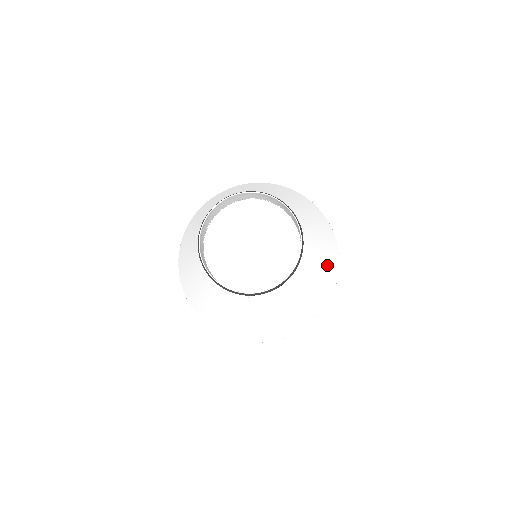
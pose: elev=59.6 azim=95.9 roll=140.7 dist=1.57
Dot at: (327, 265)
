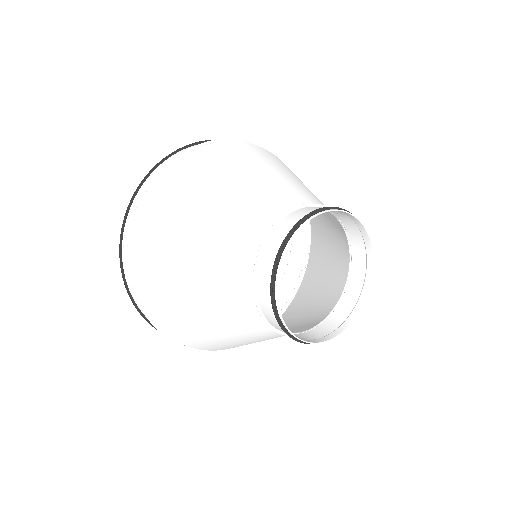
Dot at: (310, 292)
